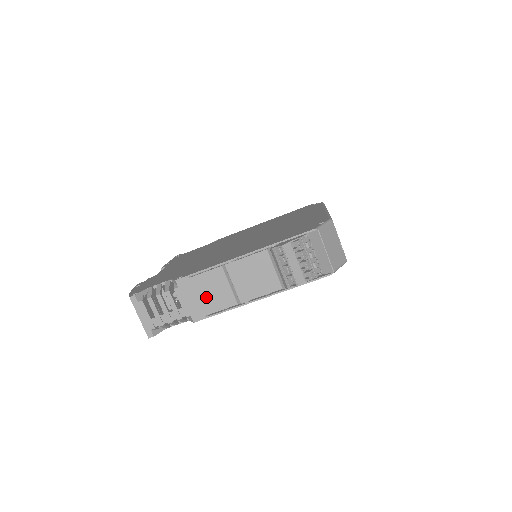
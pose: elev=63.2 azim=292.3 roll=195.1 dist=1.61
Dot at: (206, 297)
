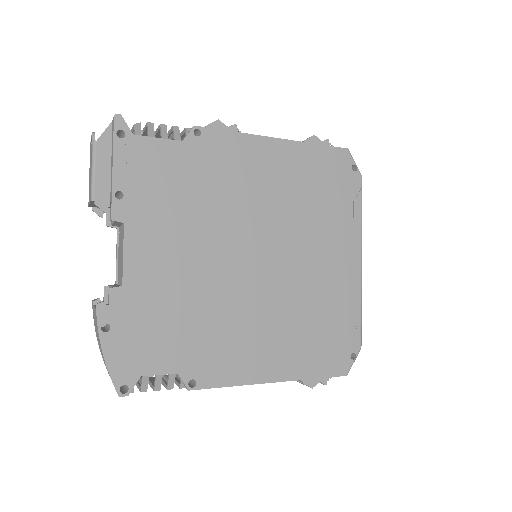
Dot at: occluded
